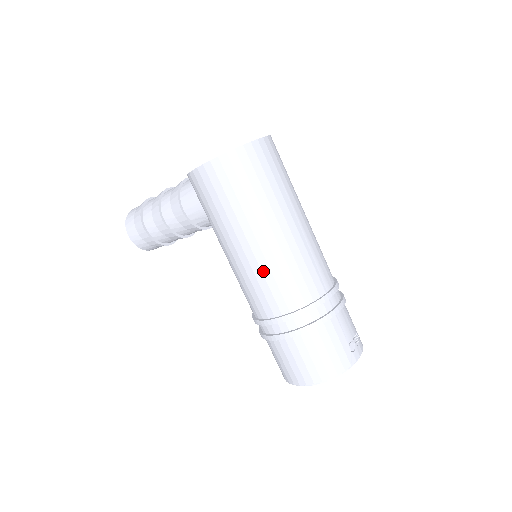
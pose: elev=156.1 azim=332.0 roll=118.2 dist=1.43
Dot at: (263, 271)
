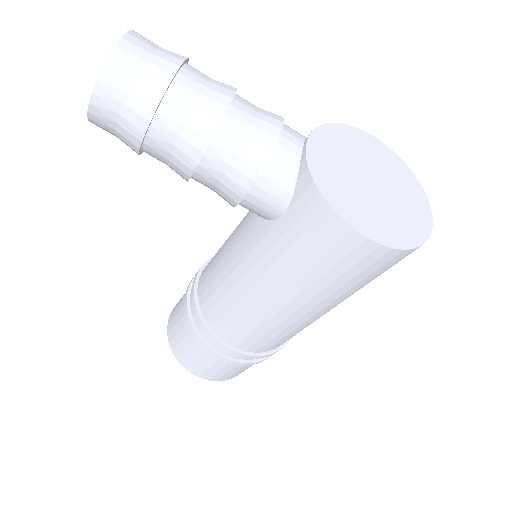
Dot at: (276, 328)
